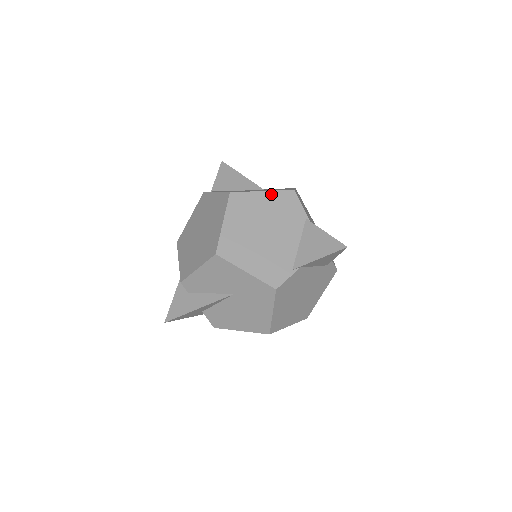
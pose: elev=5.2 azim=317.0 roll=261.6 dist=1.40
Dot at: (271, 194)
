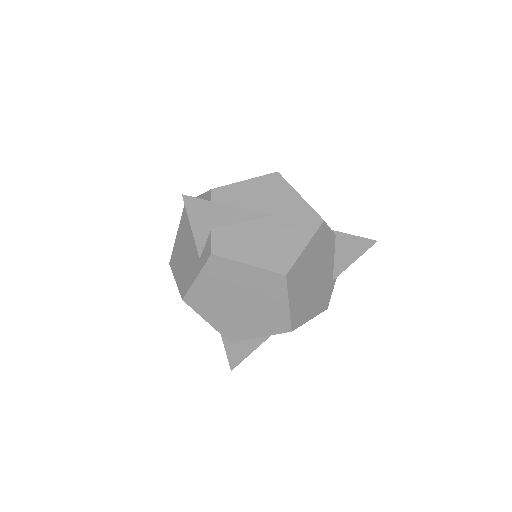
Dot at: occluded
